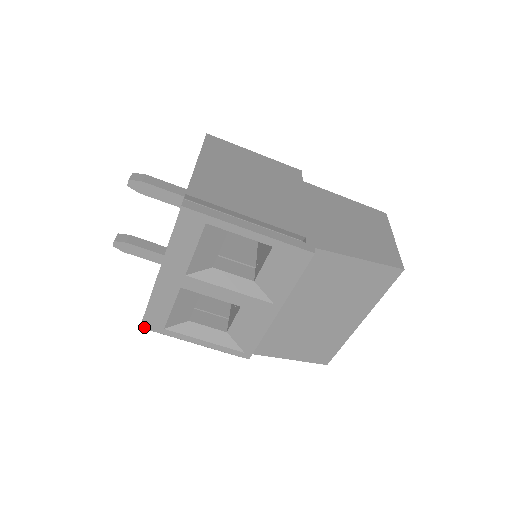
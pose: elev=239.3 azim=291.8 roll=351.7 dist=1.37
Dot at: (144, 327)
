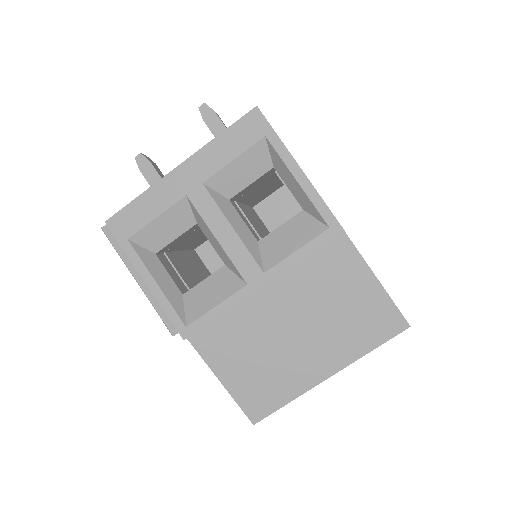
Dot at: (109, 224)
